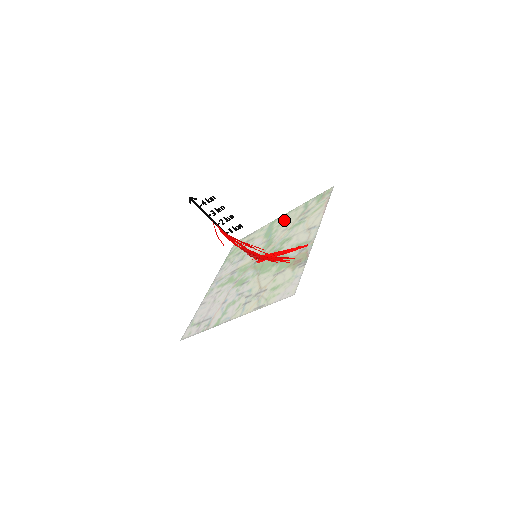
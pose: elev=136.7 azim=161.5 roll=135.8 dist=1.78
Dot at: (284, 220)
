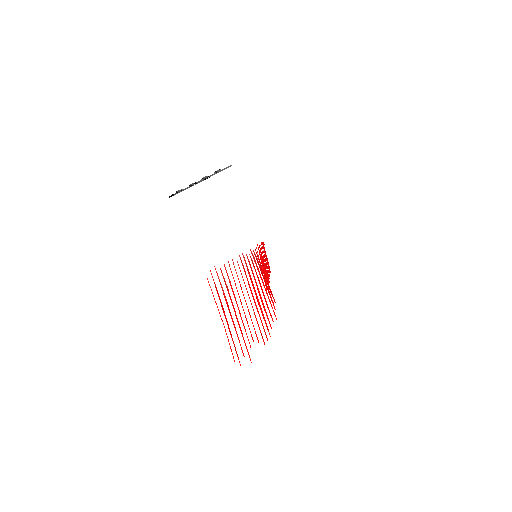
Dot at: occluded
